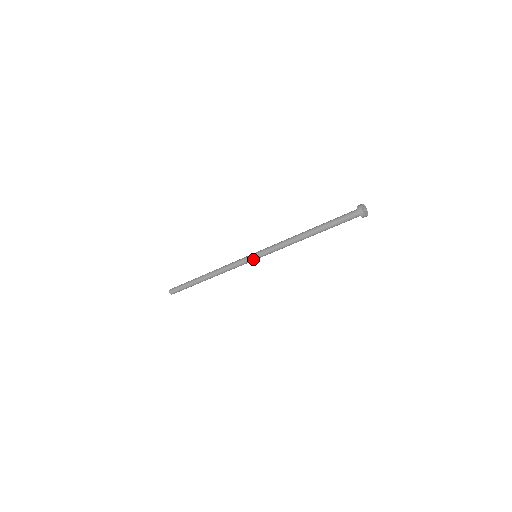
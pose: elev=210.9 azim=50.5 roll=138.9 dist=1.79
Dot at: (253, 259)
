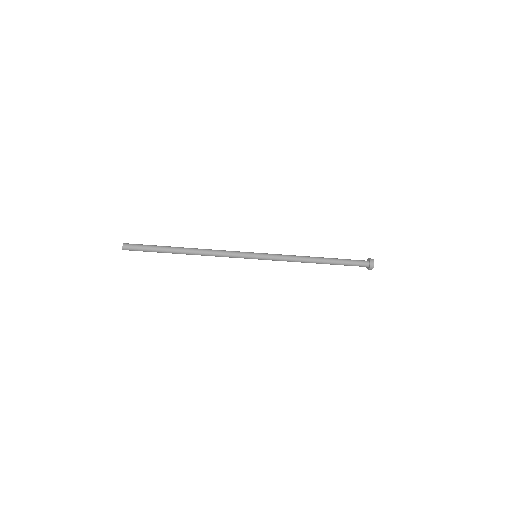
Dot at: (253, 257)
